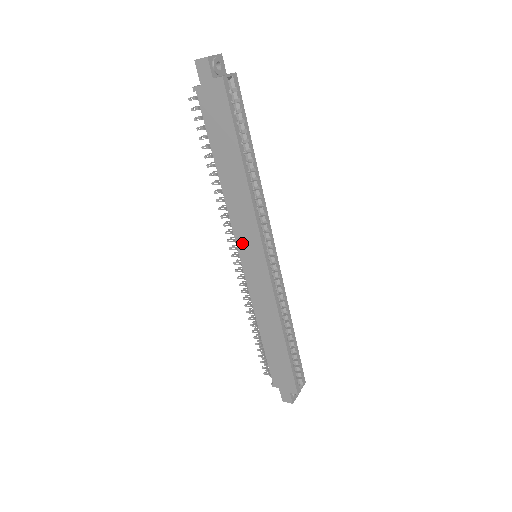
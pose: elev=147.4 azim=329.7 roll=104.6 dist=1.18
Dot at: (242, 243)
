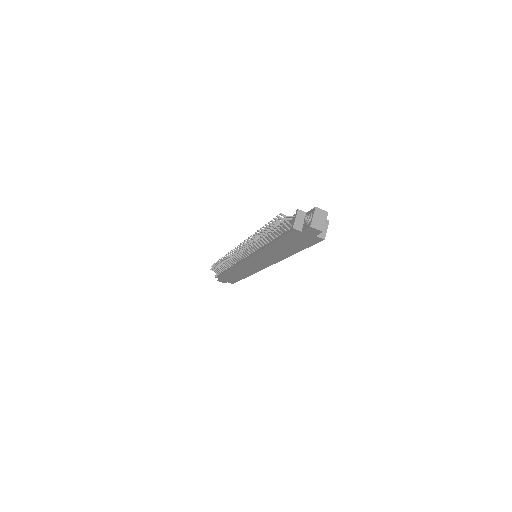
Dot at: (255, 259)
